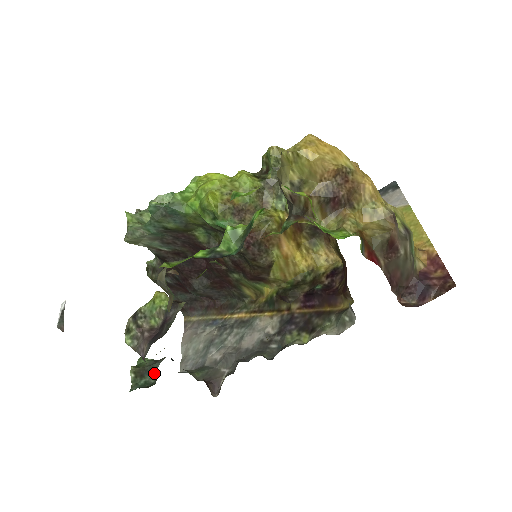
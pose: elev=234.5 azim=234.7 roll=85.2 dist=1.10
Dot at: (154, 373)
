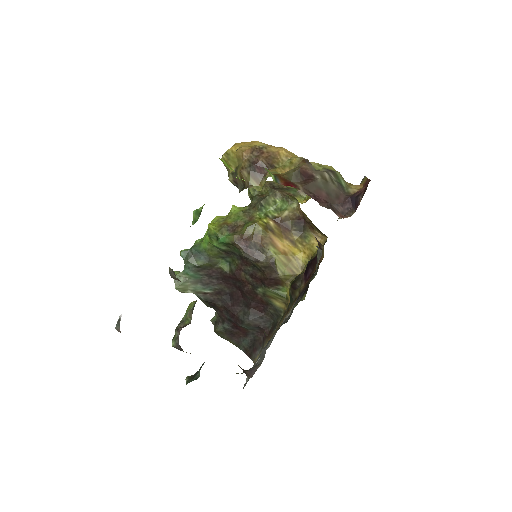
Dot at: occluded
